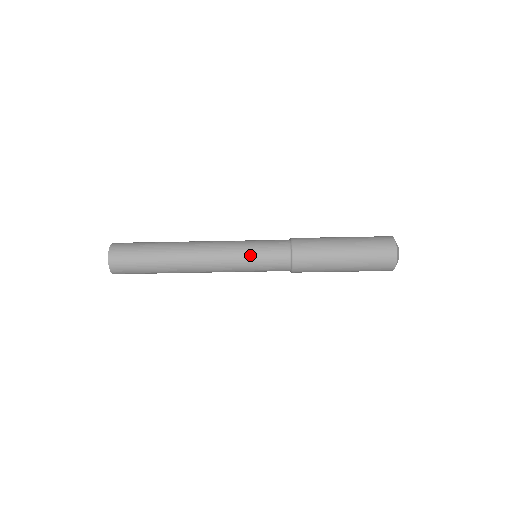
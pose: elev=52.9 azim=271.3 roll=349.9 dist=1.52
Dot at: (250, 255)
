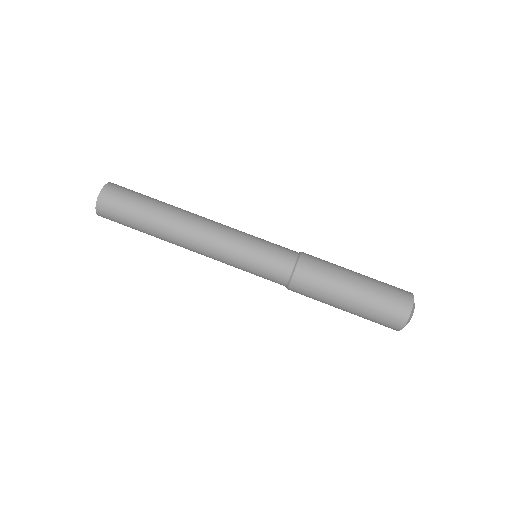
Dot at: (251, 247)
